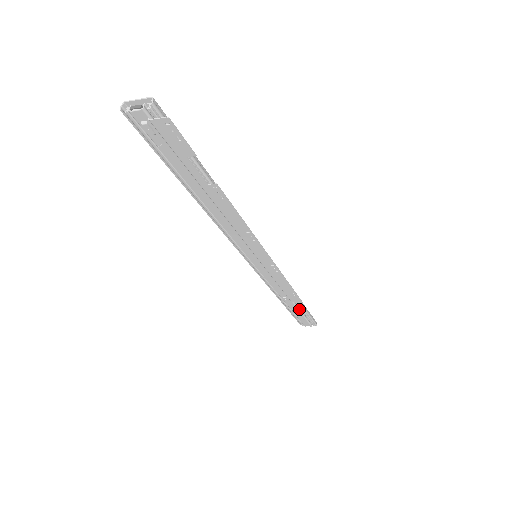
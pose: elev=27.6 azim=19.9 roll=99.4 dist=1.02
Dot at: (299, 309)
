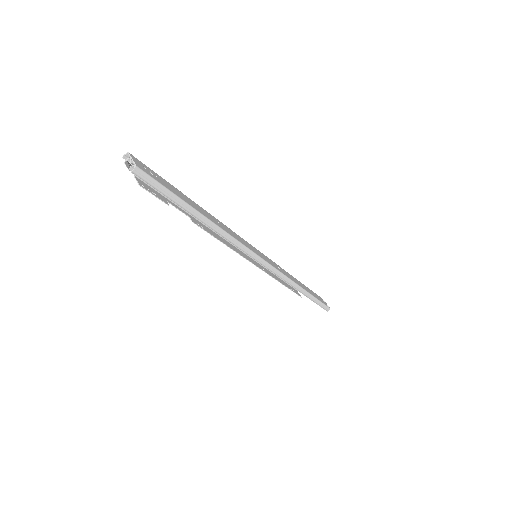
Dot at: occluded
